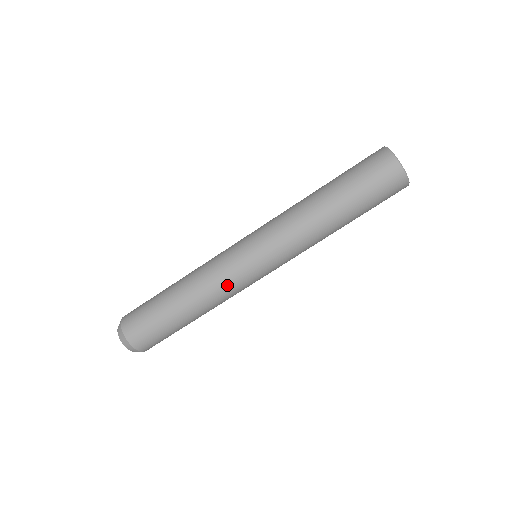
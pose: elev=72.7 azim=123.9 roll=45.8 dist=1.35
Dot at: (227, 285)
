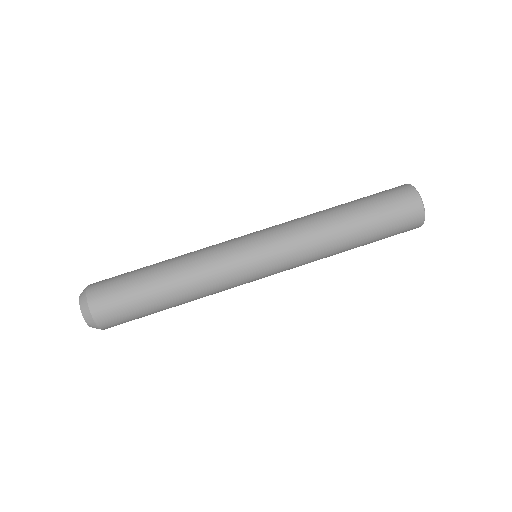
Dot at: (222, 279)
